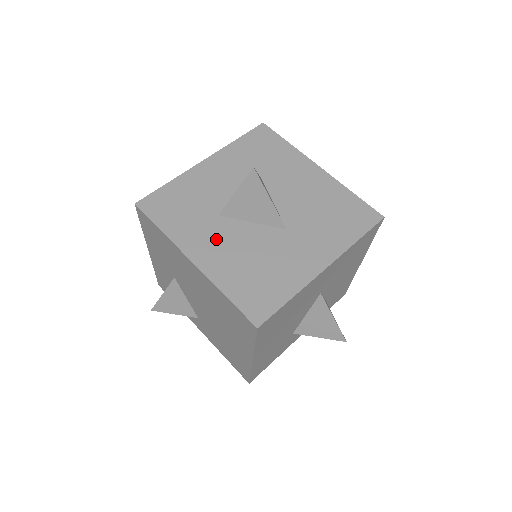
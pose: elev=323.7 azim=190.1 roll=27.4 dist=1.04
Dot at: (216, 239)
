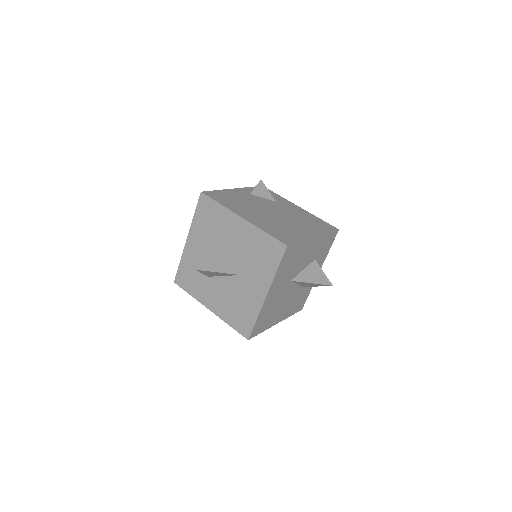
Dot at: (213, 293)
